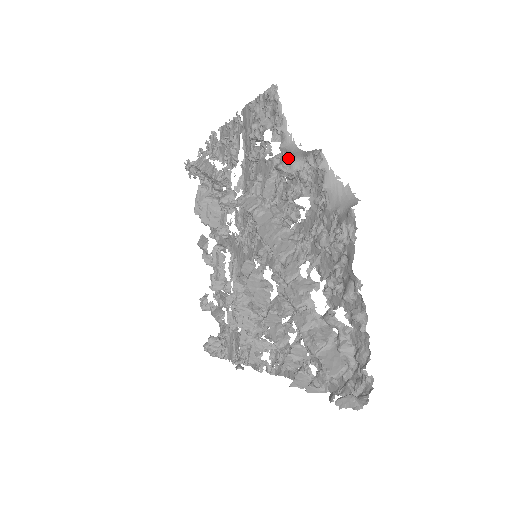
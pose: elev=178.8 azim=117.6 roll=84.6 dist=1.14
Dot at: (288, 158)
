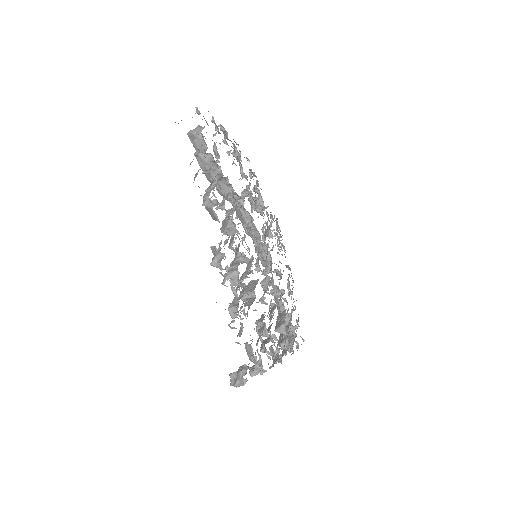
Dot at: occluded
